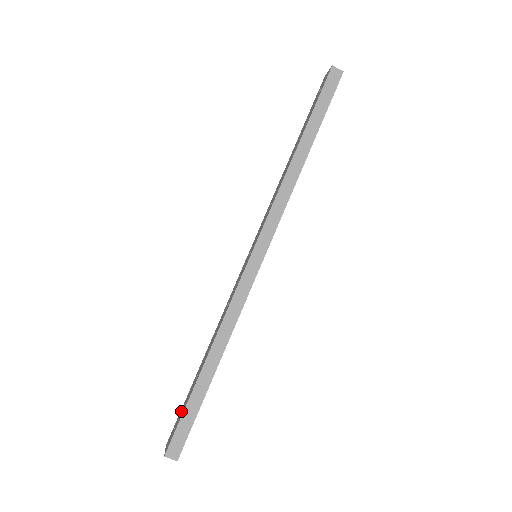
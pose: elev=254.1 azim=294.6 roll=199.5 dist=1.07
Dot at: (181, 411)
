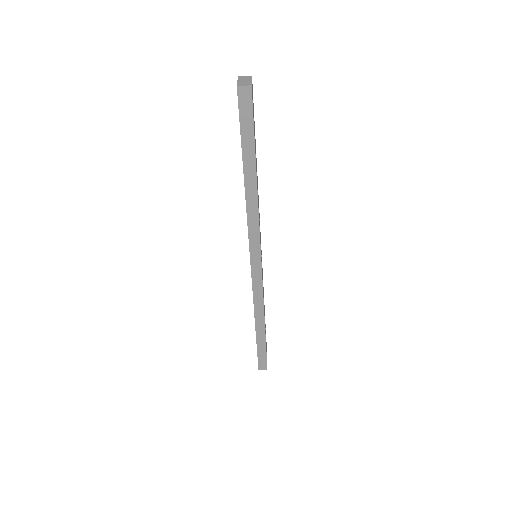
Dot at: occluded
